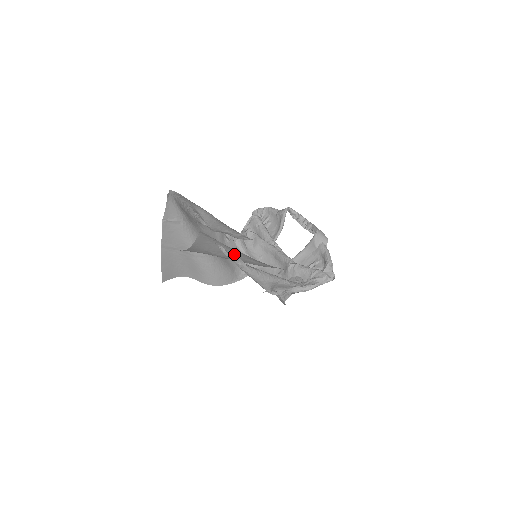
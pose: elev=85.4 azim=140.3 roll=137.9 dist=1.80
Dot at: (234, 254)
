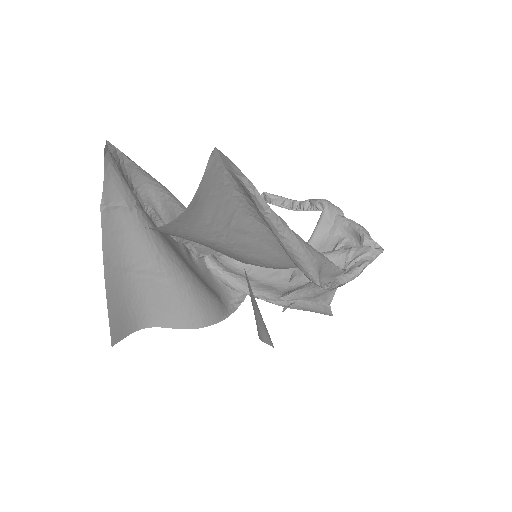
Dot at: (247, 231)
